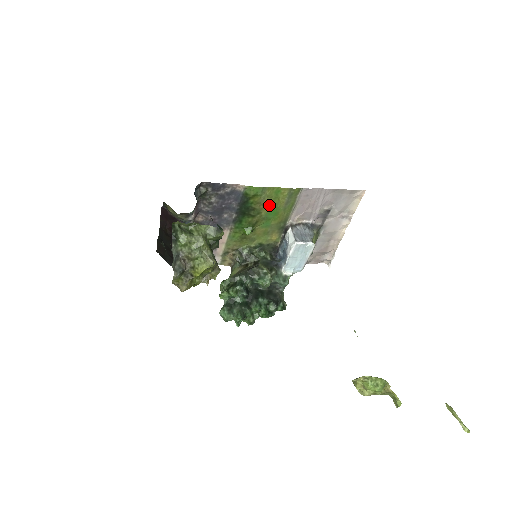
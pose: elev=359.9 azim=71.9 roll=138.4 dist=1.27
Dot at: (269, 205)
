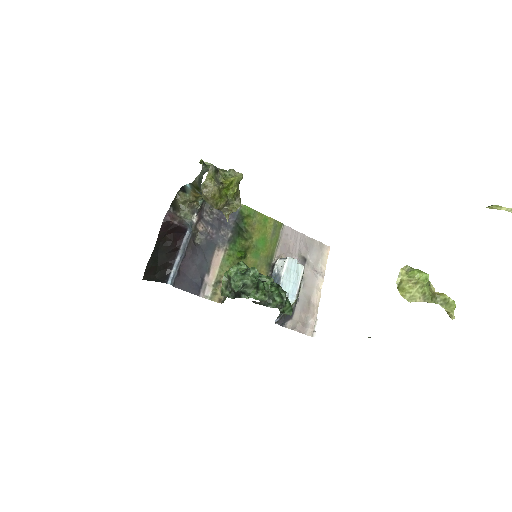
Dot at: (259, 232)
